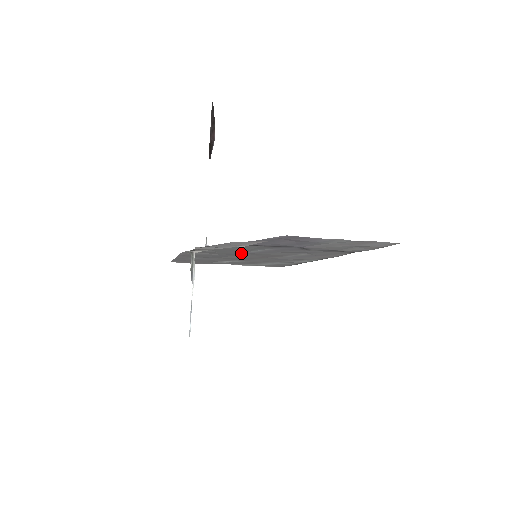
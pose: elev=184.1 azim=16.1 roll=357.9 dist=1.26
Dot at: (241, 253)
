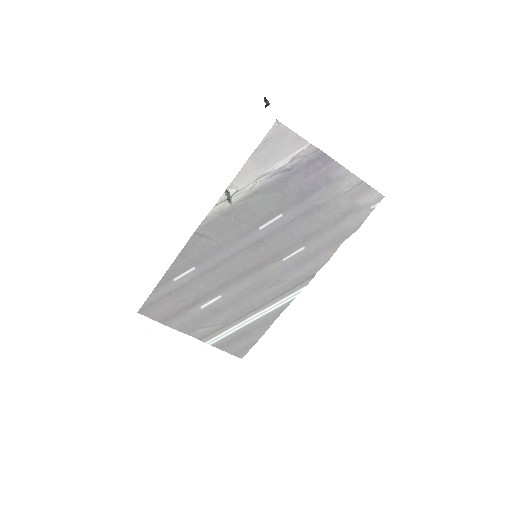
Dot at: (251, 235)
